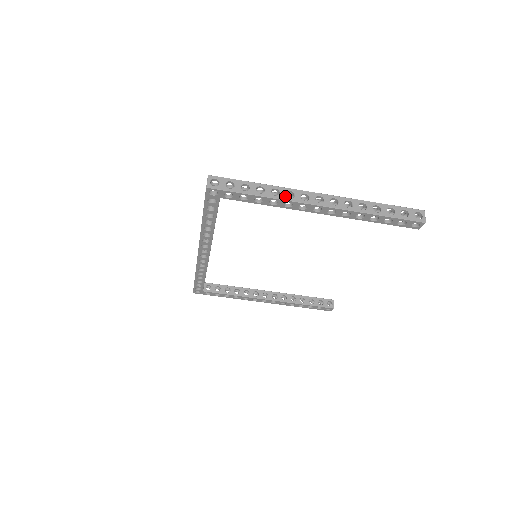
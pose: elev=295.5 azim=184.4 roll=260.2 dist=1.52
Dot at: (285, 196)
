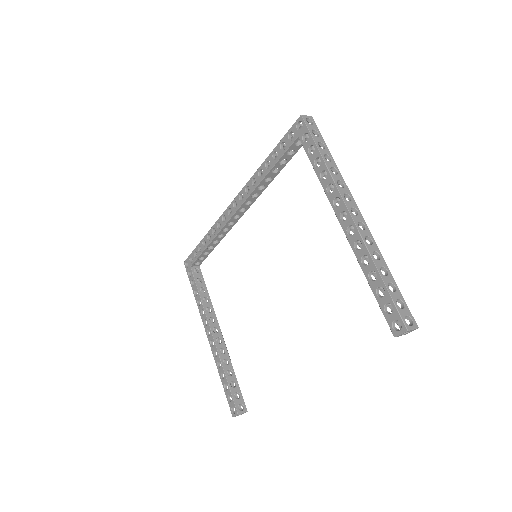
Dot at: (337, 179)
